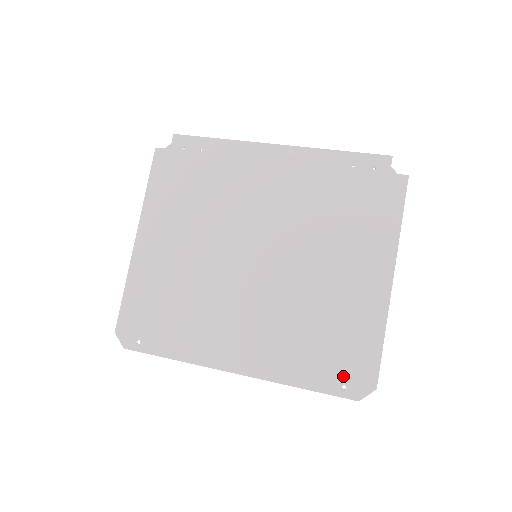
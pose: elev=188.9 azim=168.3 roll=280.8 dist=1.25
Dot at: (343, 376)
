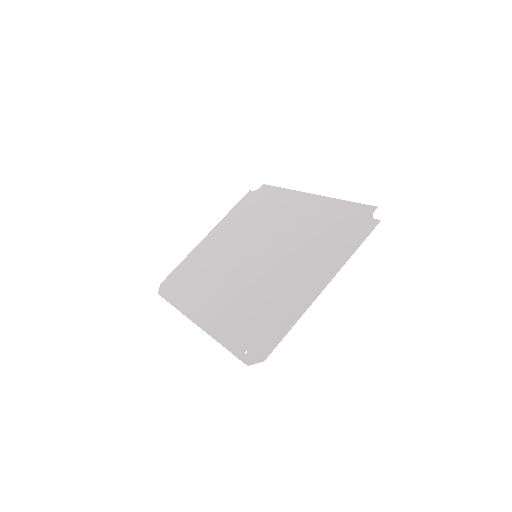
Dot at: (250, 344)
